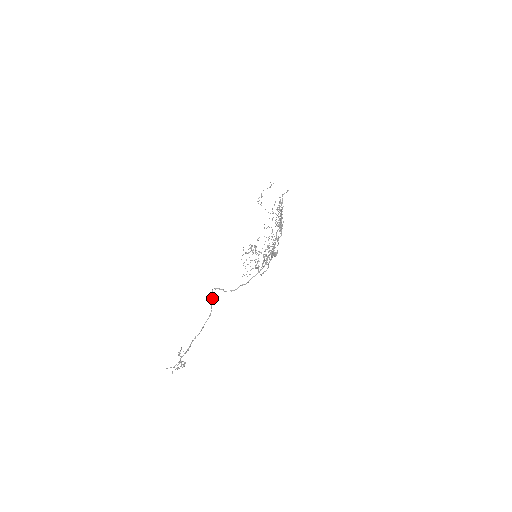
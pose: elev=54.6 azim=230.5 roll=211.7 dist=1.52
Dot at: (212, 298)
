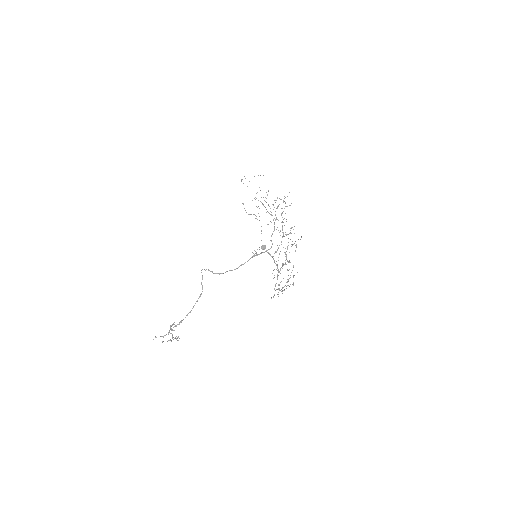
Dot at: (202, 279)
